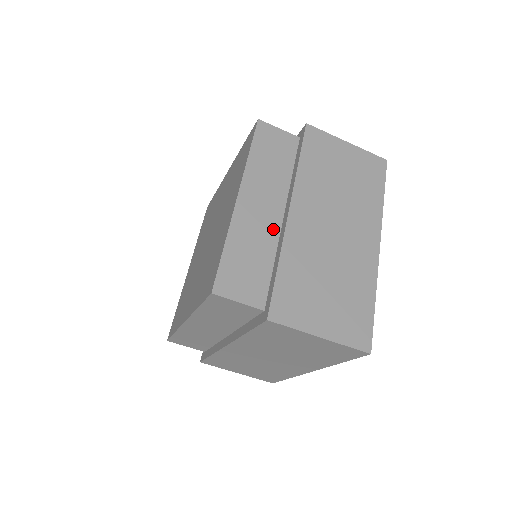
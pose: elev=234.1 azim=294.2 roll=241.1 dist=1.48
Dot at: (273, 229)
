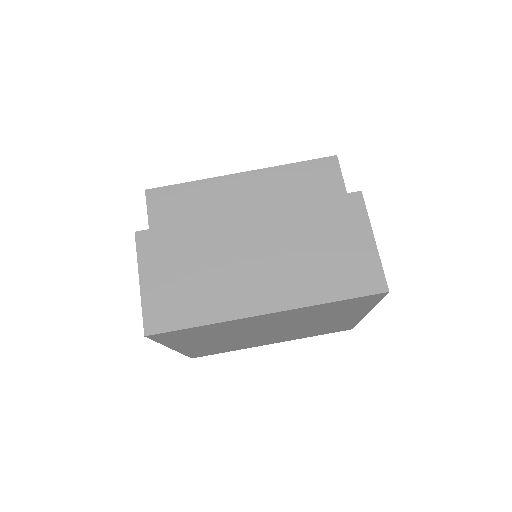
Dot at: occluded
